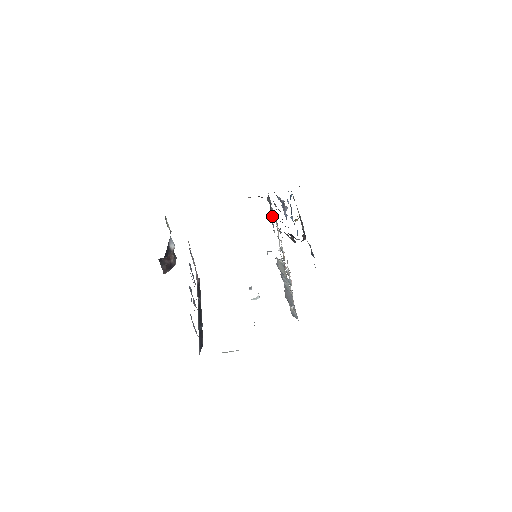
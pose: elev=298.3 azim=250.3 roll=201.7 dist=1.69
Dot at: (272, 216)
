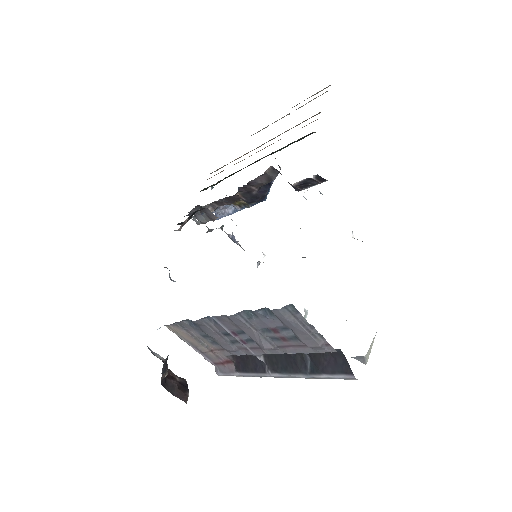
Dot at: (221, 226)
